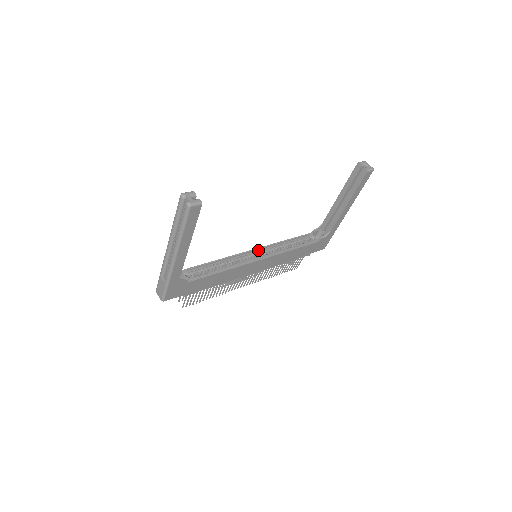
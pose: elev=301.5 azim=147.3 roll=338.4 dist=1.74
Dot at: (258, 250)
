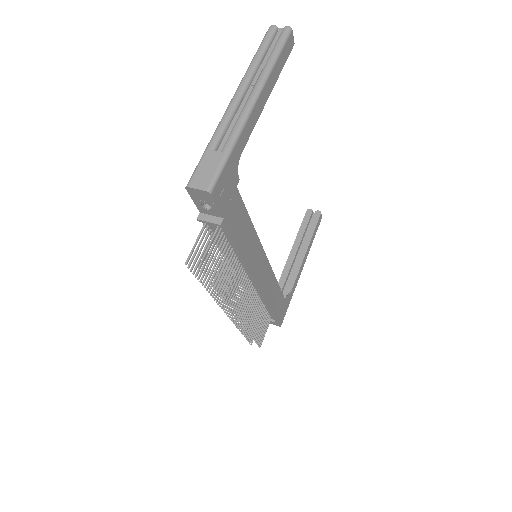
Dot at: occluded
